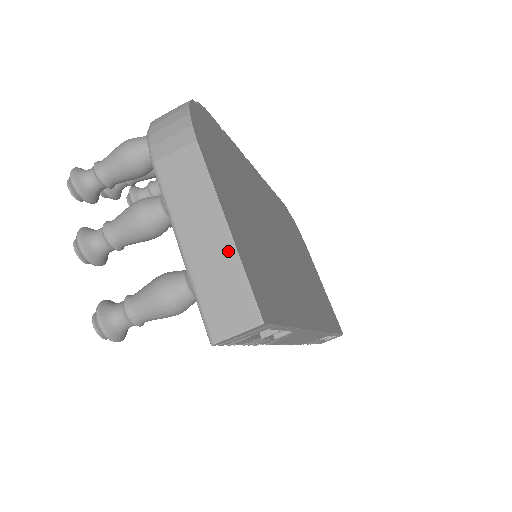
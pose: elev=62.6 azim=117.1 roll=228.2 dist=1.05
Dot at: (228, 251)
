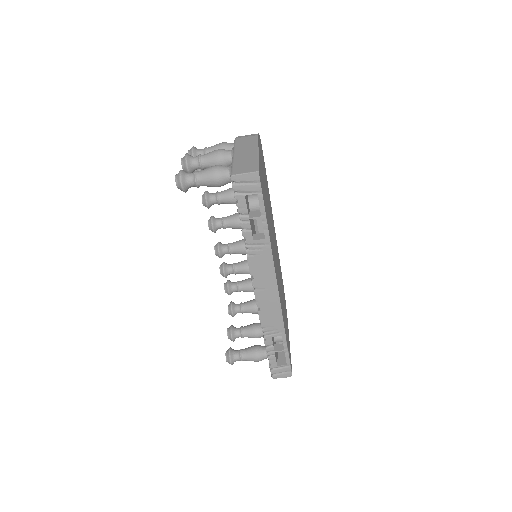
Dot at: (254, 156)
